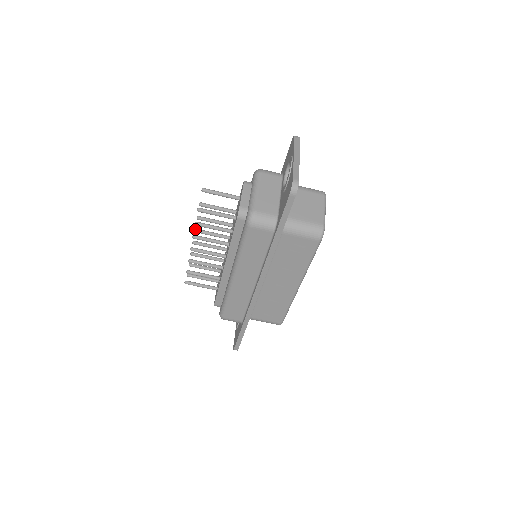
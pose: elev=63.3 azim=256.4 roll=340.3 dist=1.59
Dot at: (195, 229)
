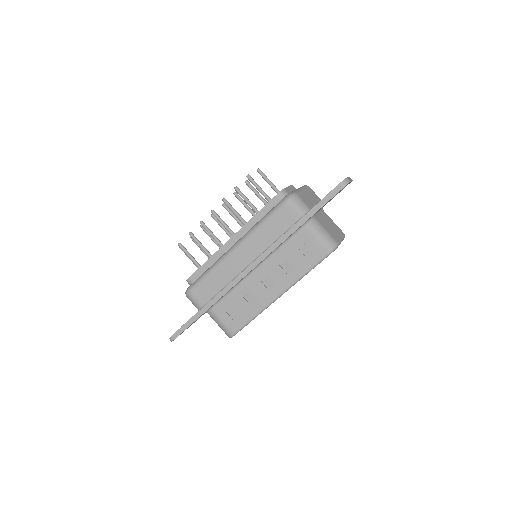
Dot at: occluded
